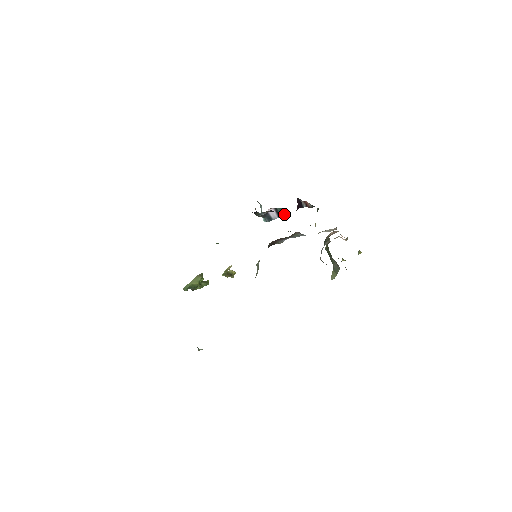
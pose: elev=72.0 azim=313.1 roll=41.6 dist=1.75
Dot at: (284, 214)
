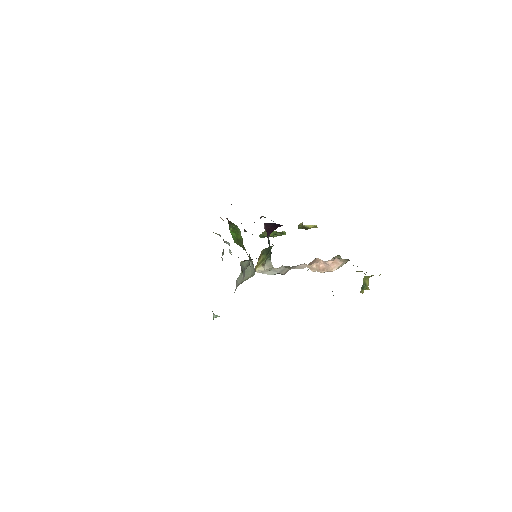
Dot at: occluded
